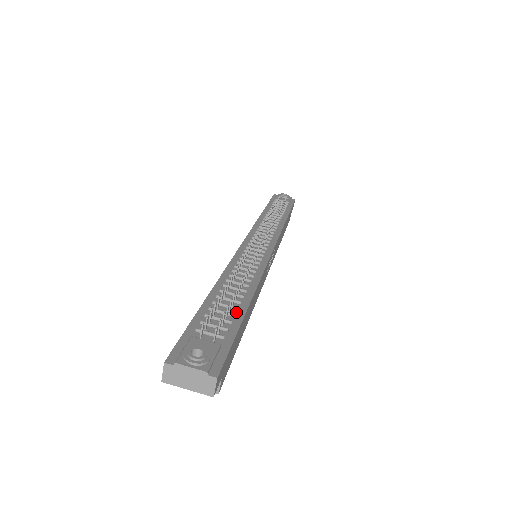
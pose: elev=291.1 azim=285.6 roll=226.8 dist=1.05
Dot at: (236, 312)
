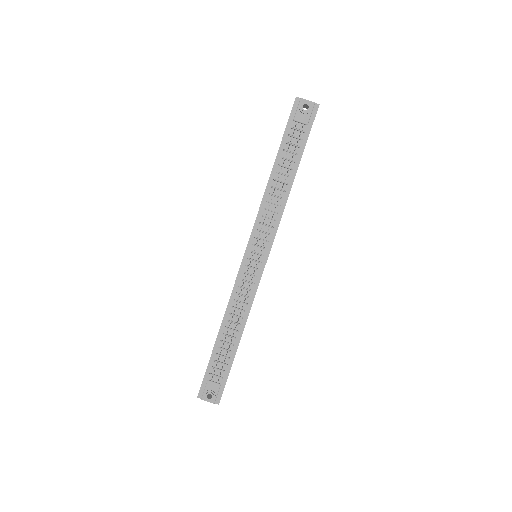
Dot at: (231, 354)
